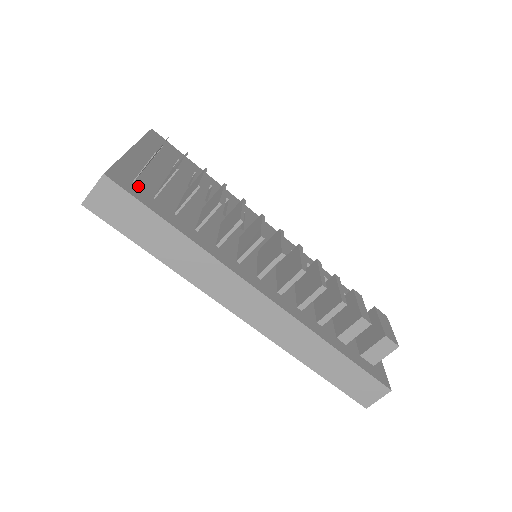
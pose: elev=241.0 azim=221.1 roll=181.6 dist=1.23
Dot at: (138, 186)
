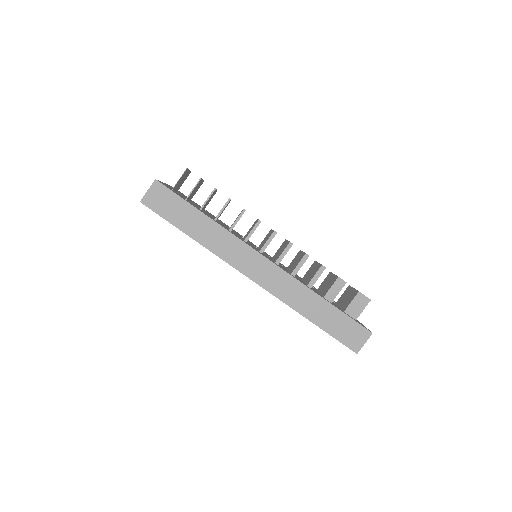
Dot at: (175, 192)
